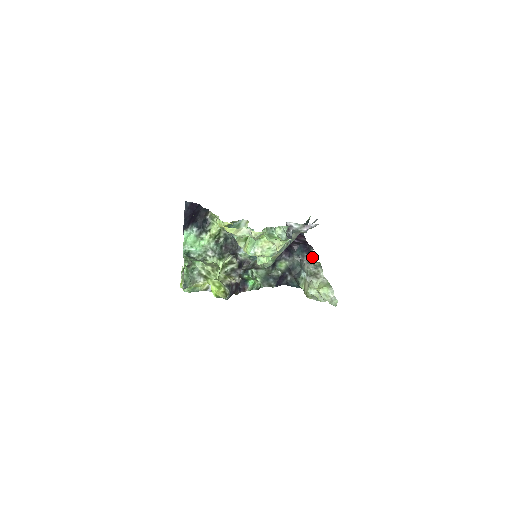
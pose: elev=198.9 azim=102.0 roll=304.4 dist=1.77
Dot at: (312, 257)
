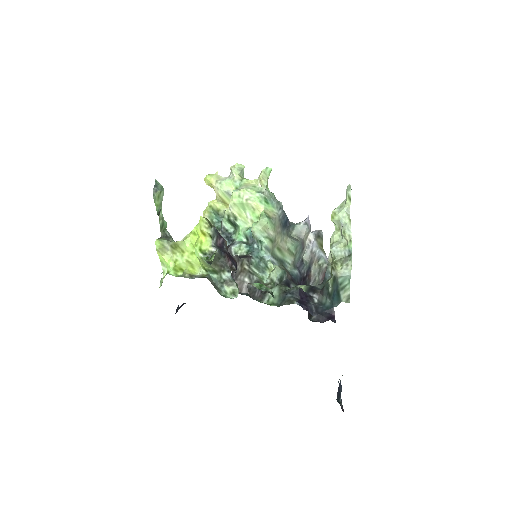
Dot at: occluded
